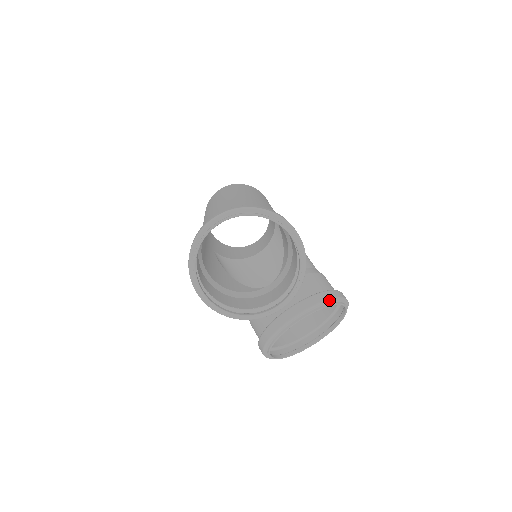
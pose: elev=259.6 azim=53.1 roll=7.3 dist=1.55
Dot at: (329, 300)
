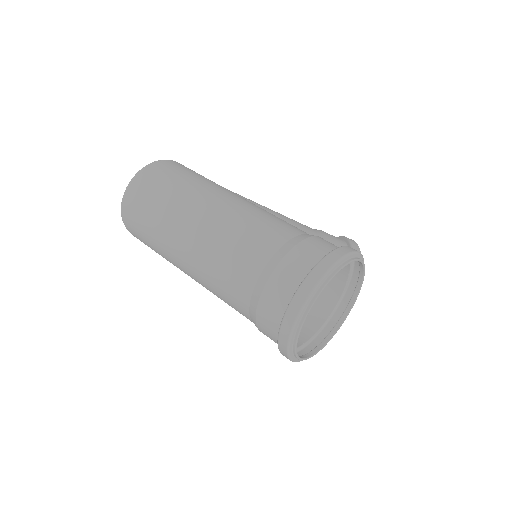
Dot at: occluded
